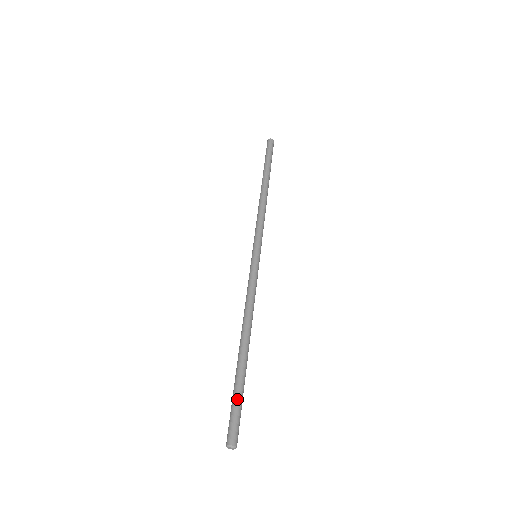
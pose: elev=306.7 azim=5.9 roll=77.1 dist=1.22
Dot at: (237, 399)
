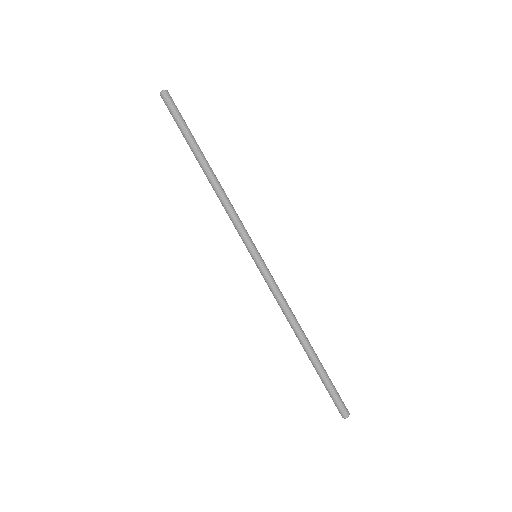
Dot at: (332, 385)
